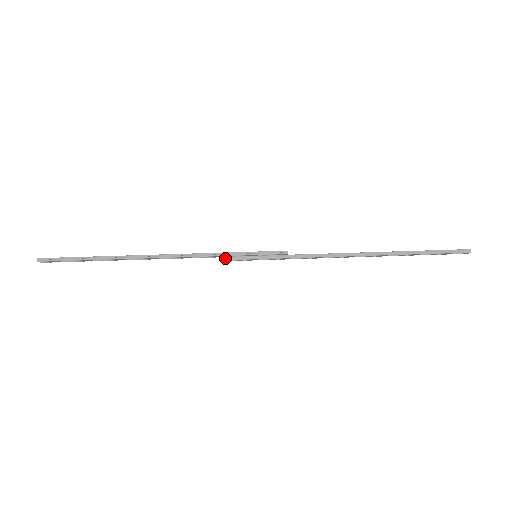
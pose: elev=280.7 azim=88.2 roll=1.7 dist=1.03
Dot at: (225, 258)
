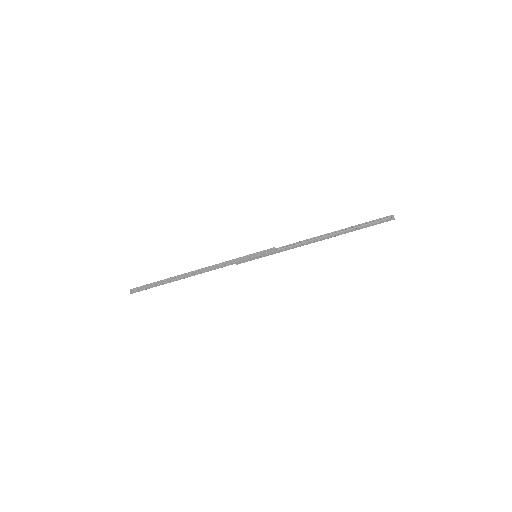
Dot at: occluded
